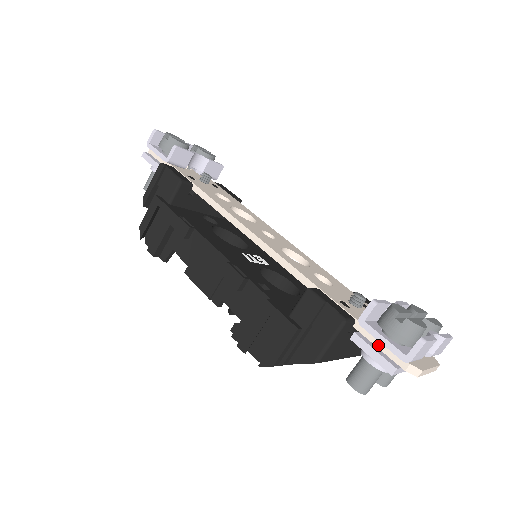
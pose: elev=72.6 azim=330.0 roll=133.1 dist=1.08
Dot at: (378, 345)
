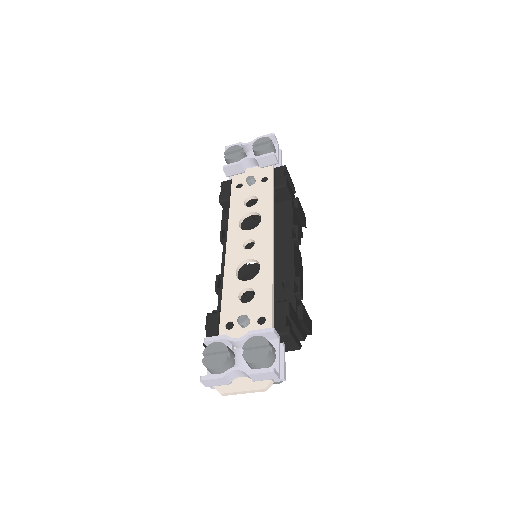
Dot at: occluded
